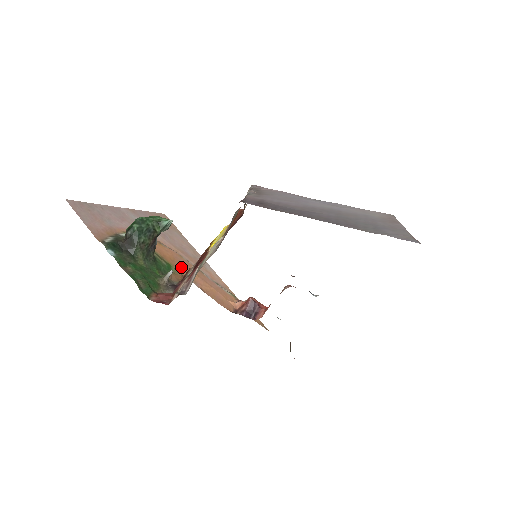
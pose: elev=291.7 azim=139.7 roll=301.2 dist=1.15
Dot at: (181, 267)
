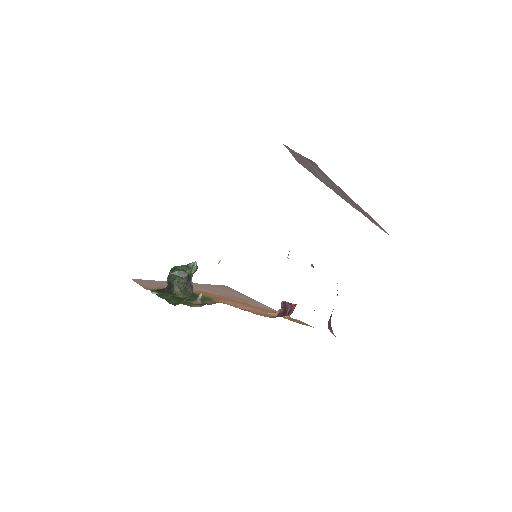
Dot at: (223, 300)
